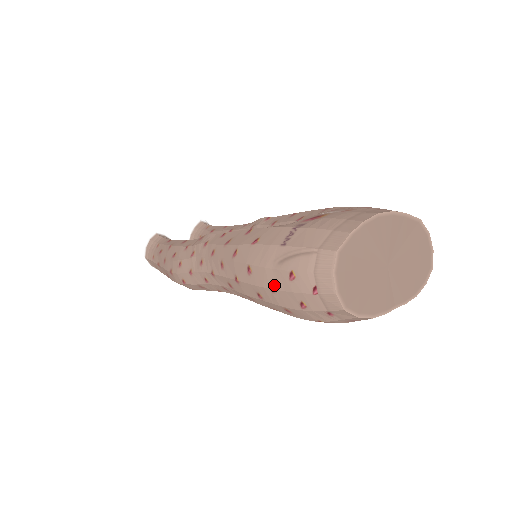
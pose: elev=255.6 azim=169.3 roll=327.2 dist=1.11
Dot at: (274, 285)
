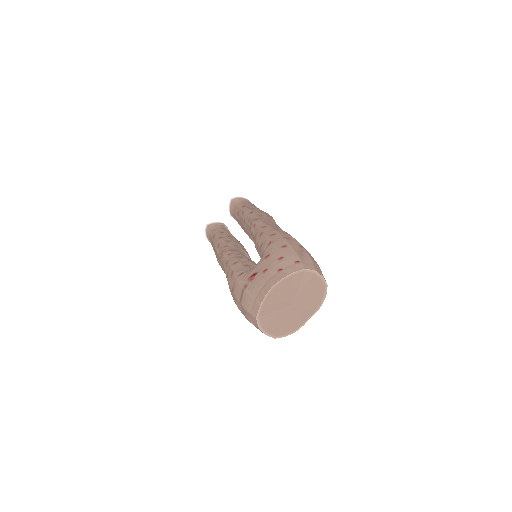
Dot at: occluded
